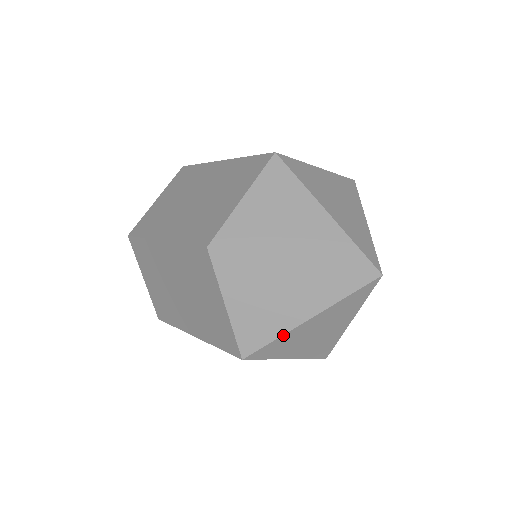
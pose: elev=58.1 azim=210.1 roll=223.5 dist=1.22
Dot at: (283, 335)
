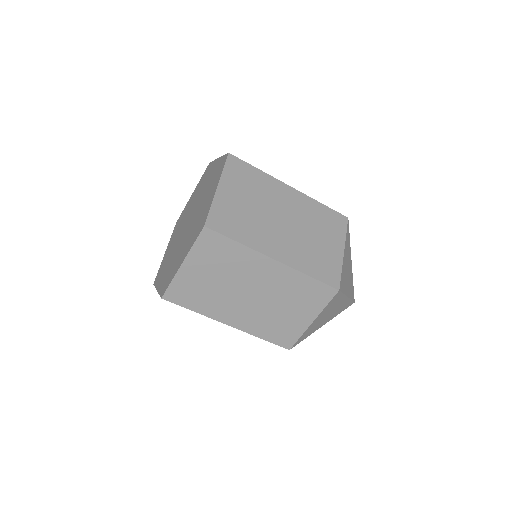
Dot at: occluded
